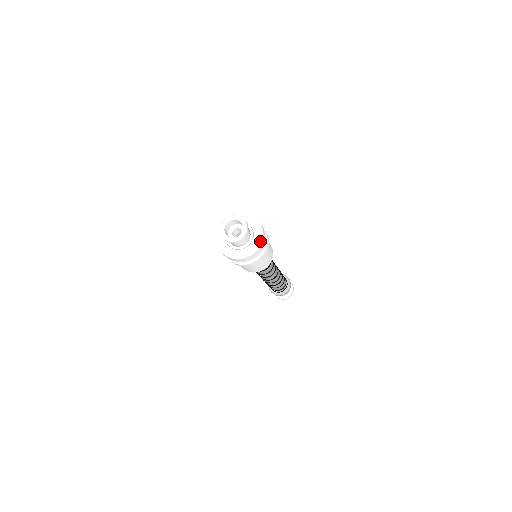
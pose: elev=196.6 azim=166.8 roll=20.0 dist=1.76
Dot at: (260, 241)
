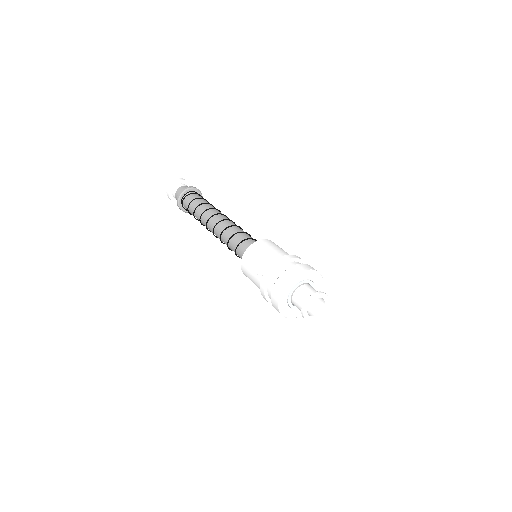
Dot at: occluded
